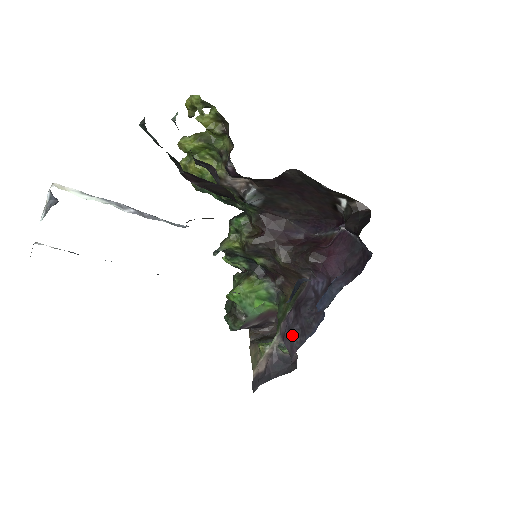
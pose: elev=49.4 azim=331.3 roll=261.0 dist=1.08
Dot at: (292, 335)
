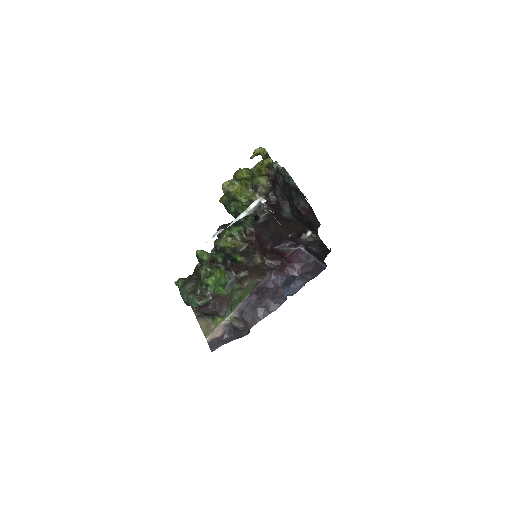
Dot at: (257, 311)
